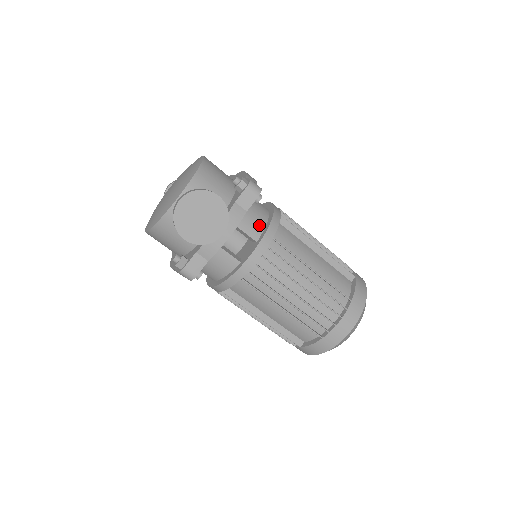
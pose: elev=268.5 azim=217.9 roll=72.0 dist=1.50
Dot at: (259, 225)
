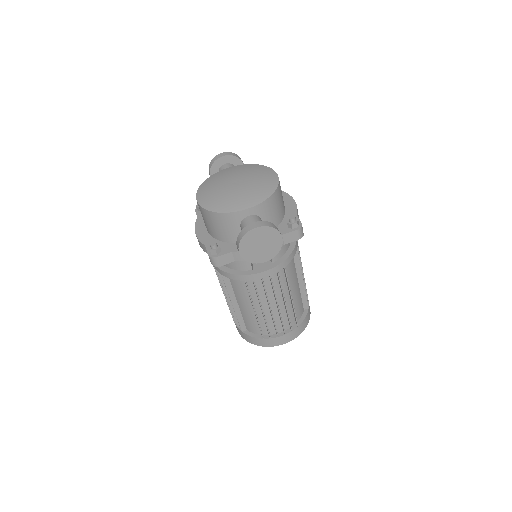
Dot at: (282, 251)
